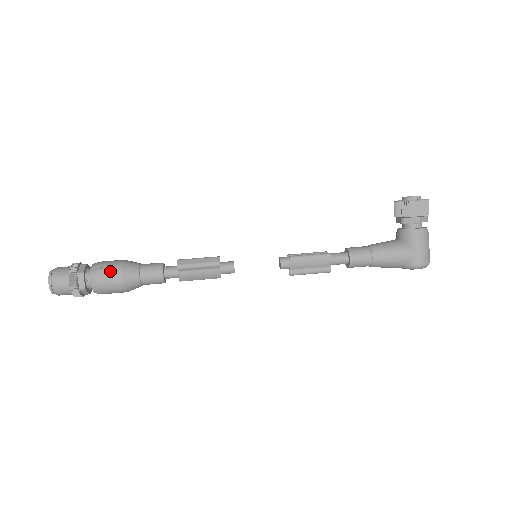
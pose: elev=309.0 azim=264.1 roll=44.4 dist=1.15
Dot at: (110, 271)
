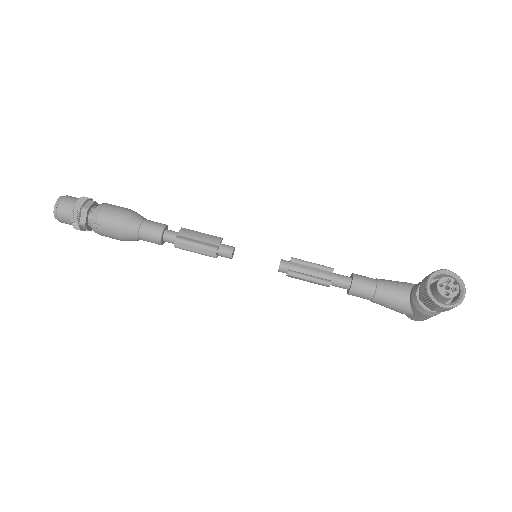
Dot at: (109, 233)
